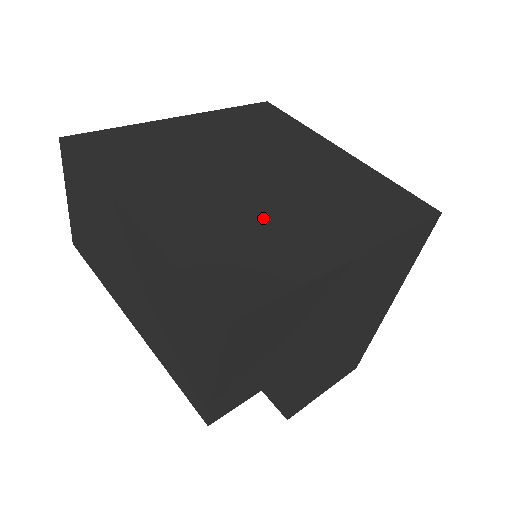
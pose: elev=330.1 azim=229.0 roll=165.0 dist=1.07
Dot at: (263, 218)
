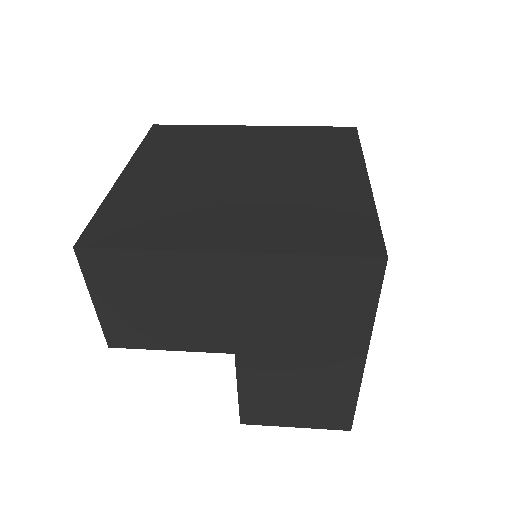
Dot at: (199, 202)
